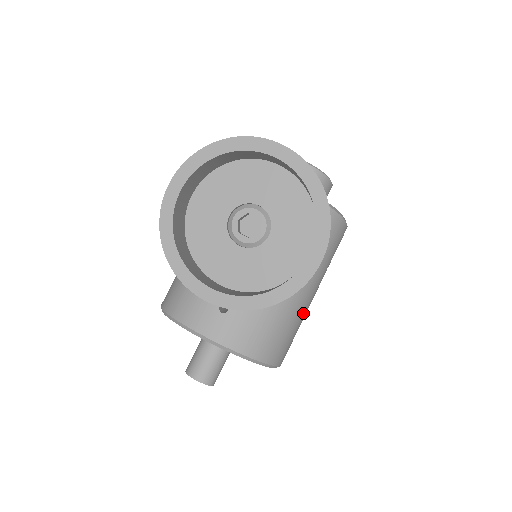
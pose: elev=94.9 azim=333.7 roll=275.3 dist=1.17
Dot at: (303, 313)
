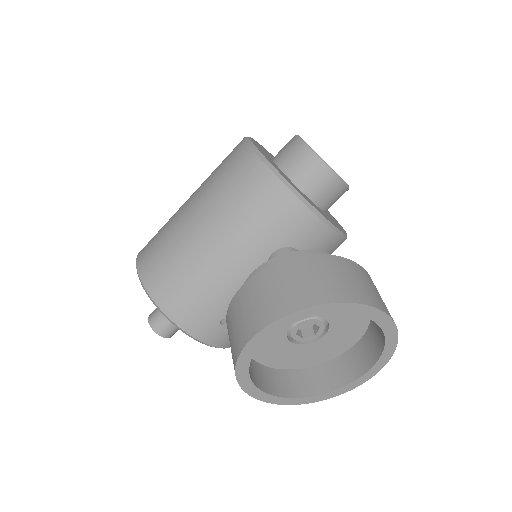
Dot at: occluded
